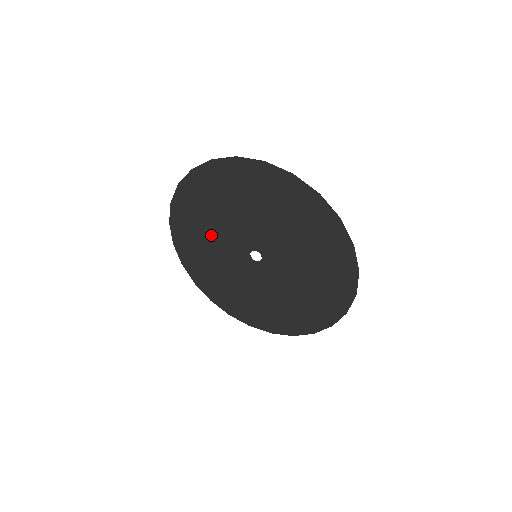
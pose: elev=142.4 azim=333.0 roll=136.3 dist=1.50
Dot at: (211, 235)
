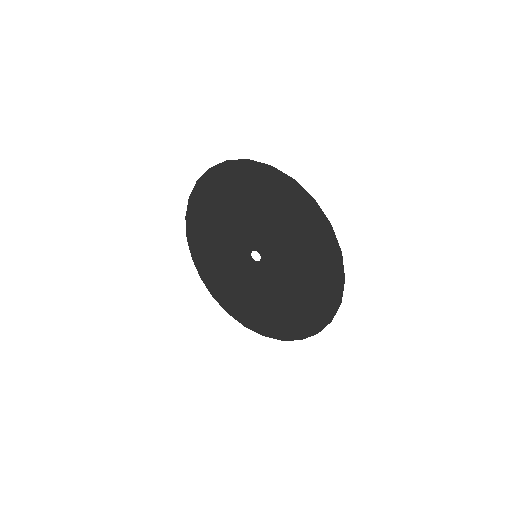
Dot at: (220, 253)
